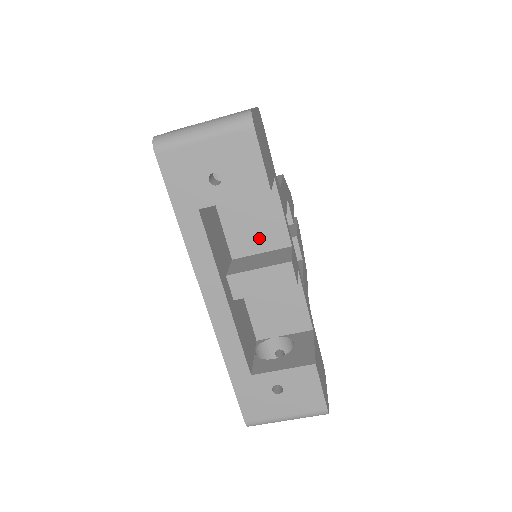
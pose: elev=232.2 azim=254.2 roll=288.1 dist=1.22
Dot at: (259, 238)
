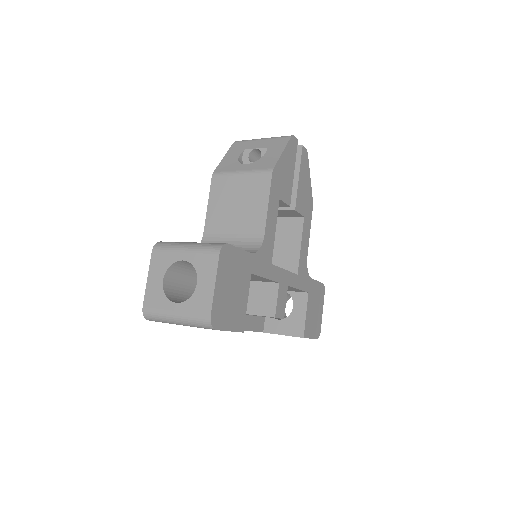
Dot at: (251, 279)
